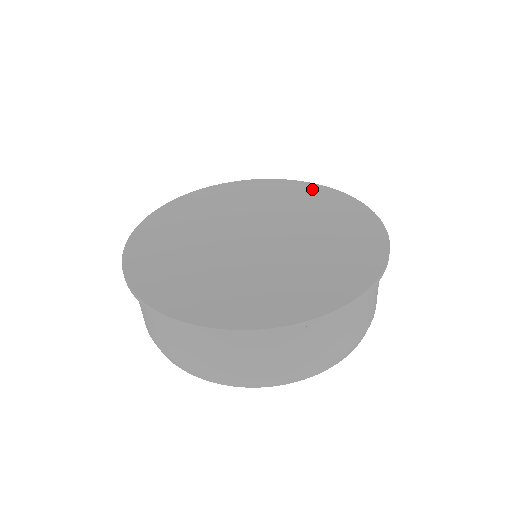
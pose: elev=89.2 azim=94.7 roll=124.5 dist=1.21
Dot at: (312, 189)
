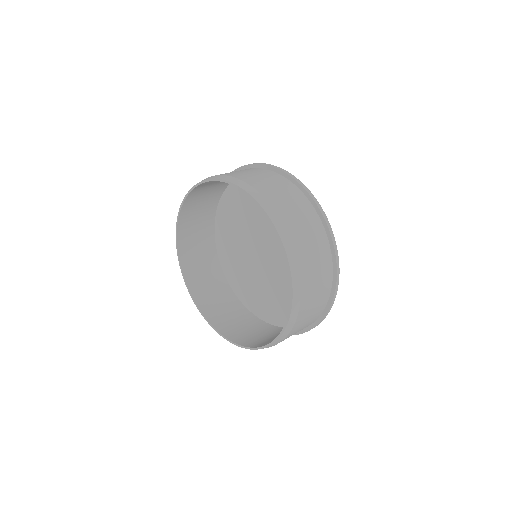
Dot at: occluded
